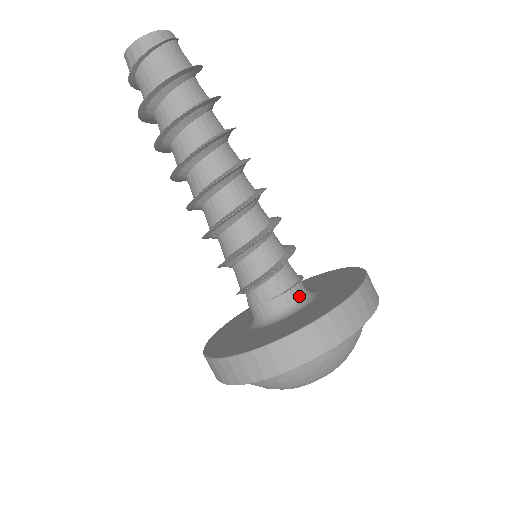
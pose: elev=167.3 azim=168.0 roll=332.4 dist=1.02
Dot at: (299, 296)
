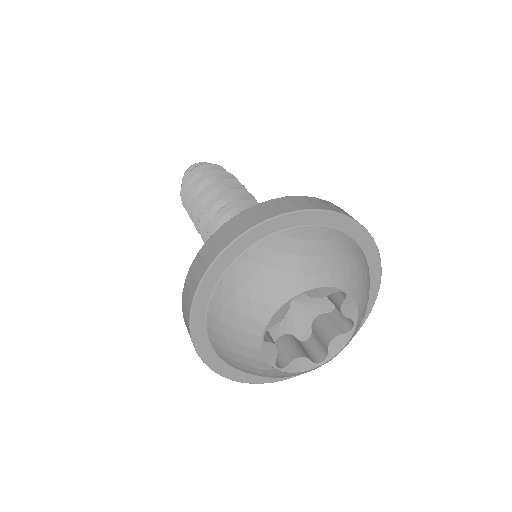
Dot at: occluded
